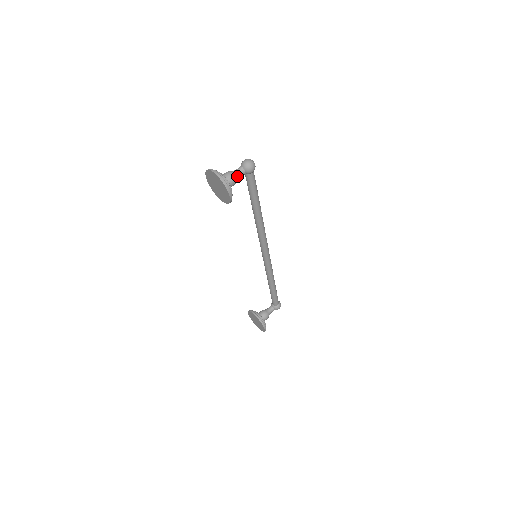
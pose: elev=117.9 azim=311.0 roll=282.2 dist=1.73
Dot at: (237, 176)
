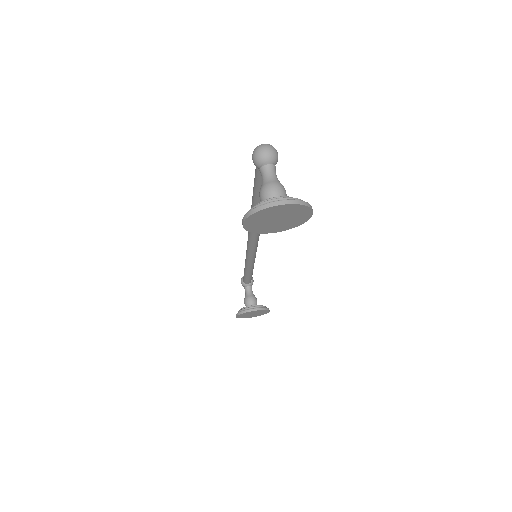
Dot at: (279, 182)
